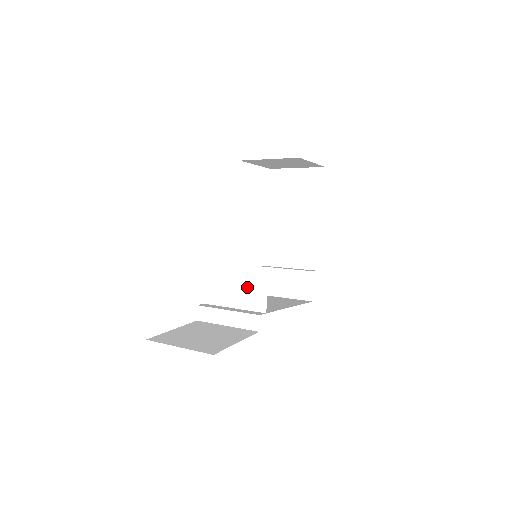
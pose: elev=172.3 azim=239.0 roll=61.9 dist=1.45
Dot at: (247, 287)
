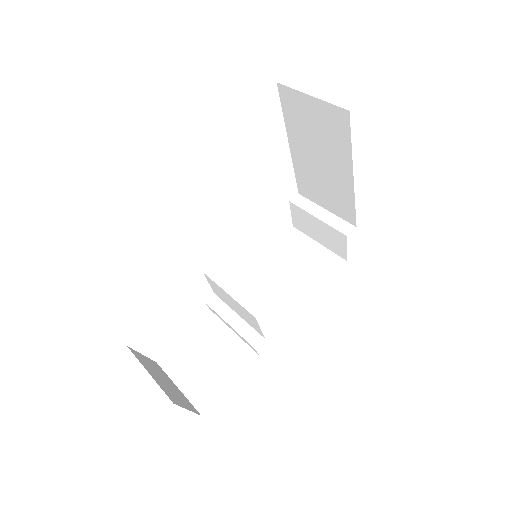
Dot at: (242, 311)
